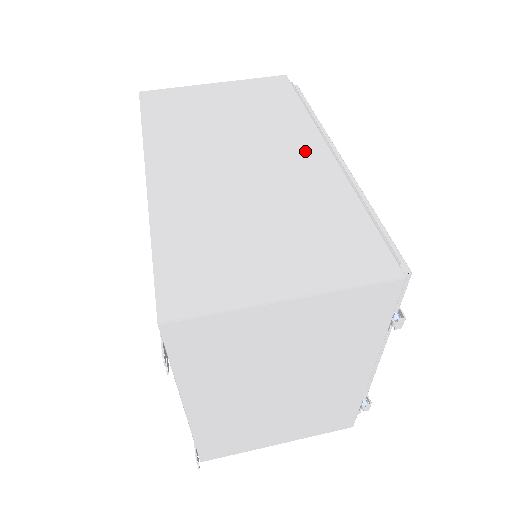
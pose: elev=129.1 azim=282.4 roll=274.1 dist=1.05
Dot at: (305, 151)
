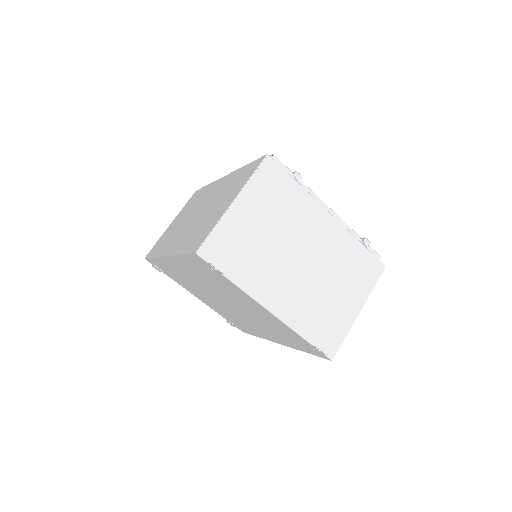
Dot at: (216, 187)
